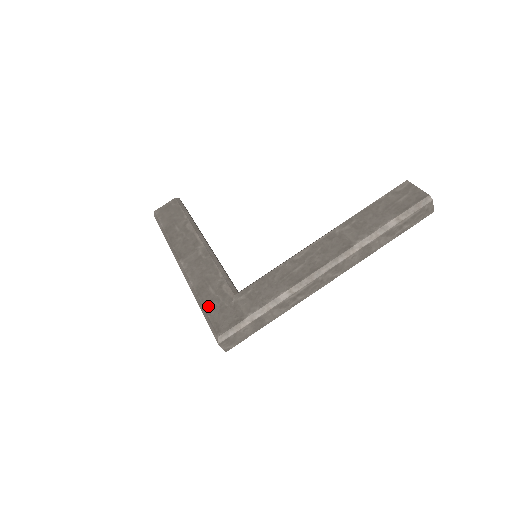
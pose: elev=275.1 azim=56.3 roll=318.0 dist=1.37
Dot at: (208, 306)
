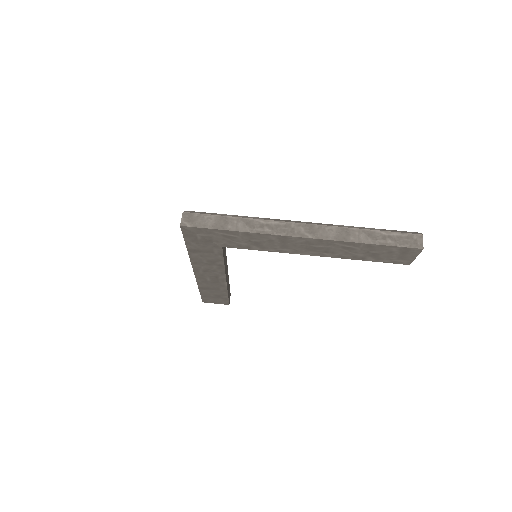
Dot at: occluded
